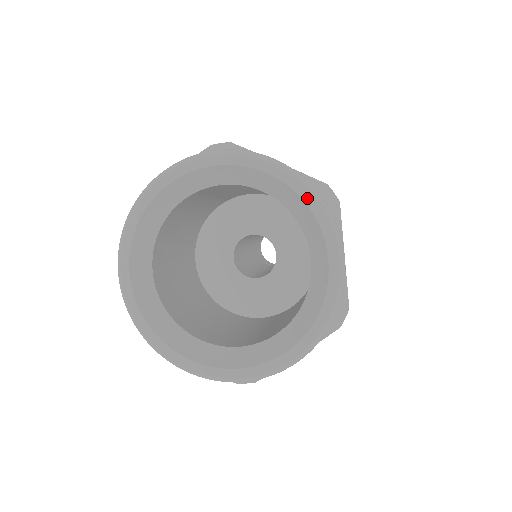
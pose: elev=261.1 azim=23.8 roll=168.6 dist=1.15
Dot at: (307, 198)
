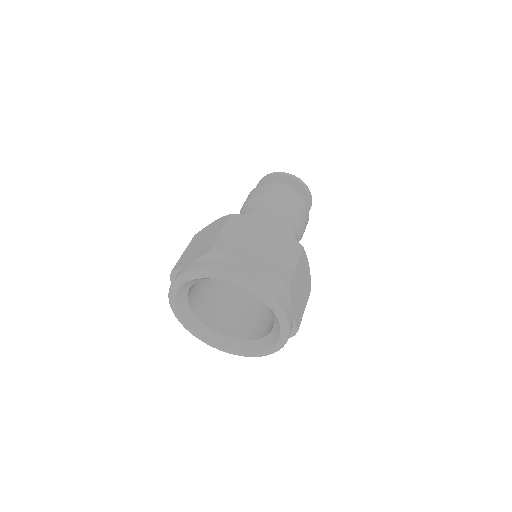
Dot at: (265, 300)
